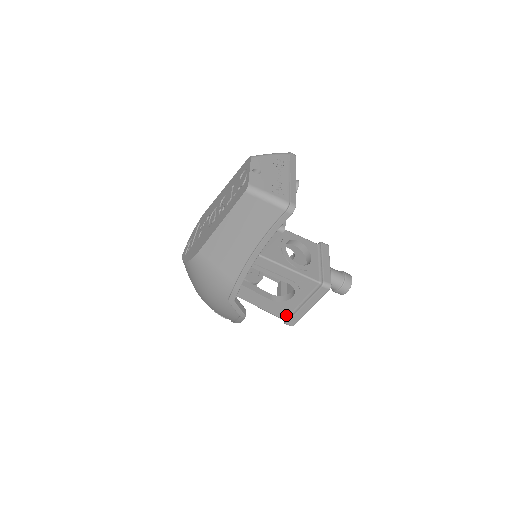
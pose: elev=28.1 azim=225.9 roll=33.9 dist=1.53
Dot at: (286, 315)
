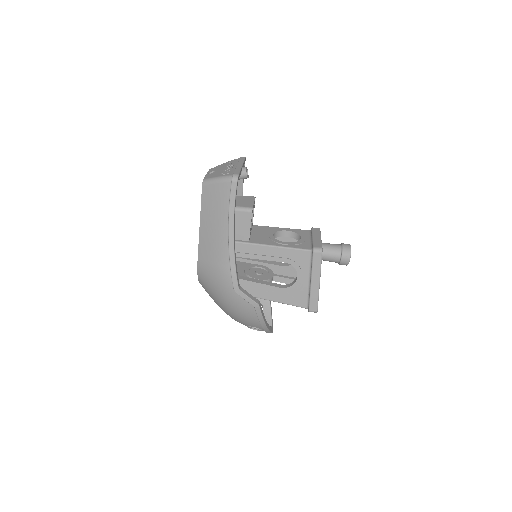
Dot at: (305, 301)
